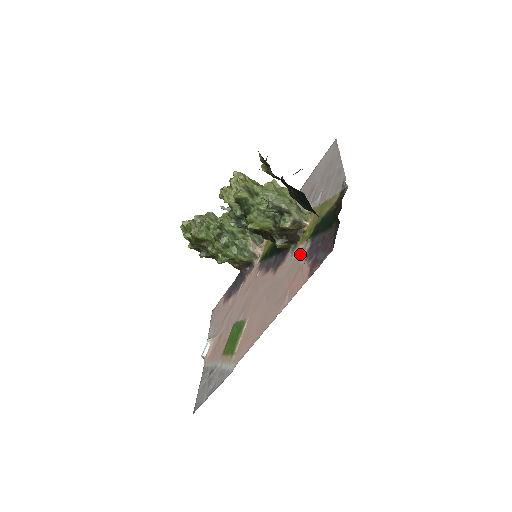
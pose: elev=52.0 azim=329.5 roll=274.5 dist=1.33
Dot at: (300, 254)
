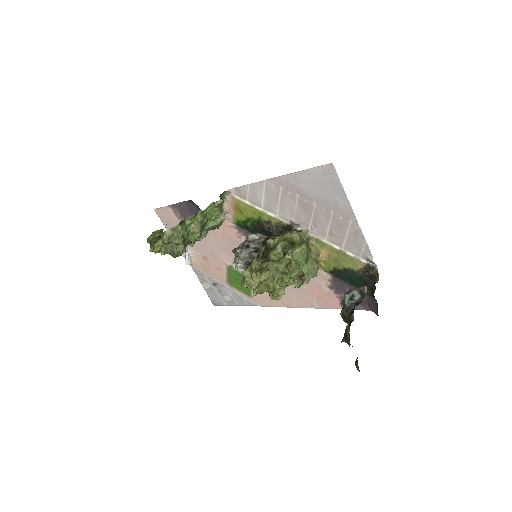
Dot at: (318, 276)
